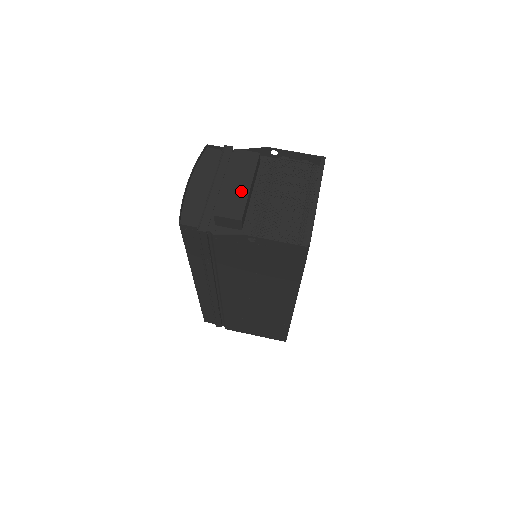
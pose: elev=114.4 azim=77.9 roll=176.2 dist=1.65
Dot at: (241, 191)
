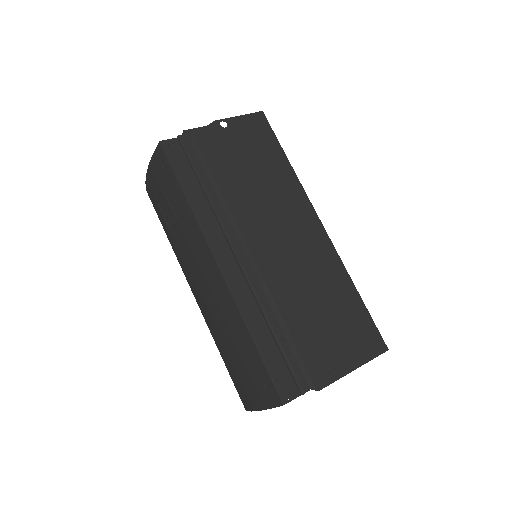
Dot at: occluded
